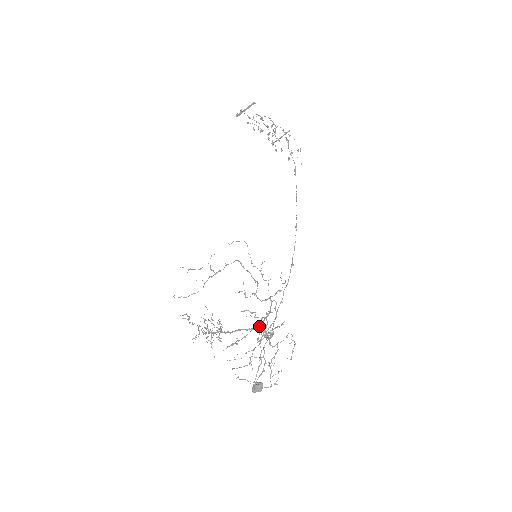
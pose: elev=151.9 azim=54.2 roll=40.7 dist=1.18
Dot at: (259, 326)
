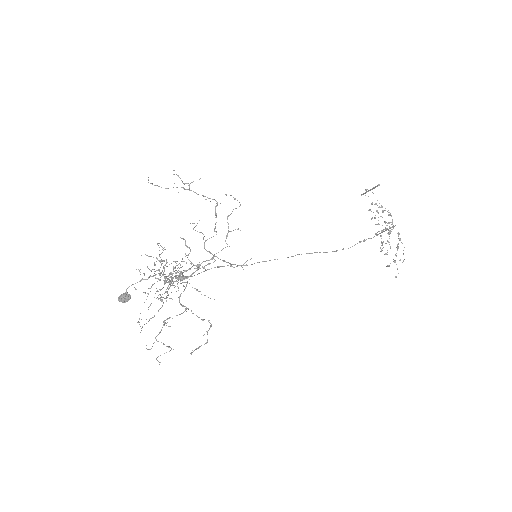
Dot at: occluded
